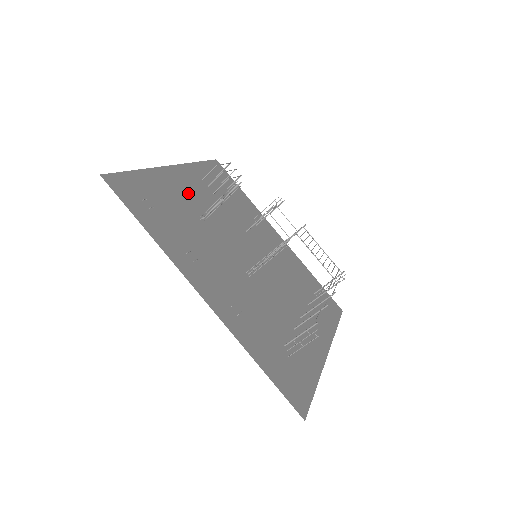
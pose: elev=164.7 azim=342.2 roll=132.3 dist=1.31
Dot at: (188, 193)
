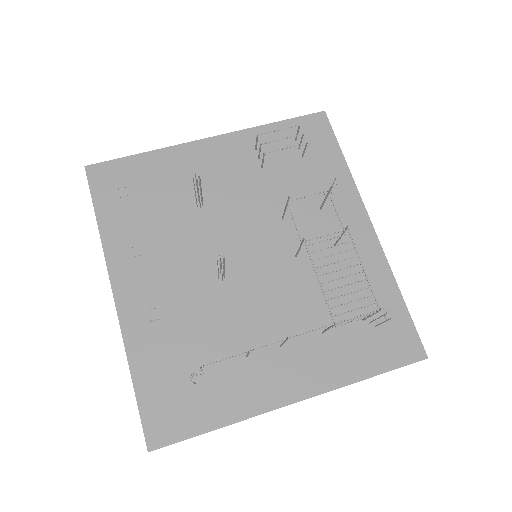
Dot at: (207, 172)
